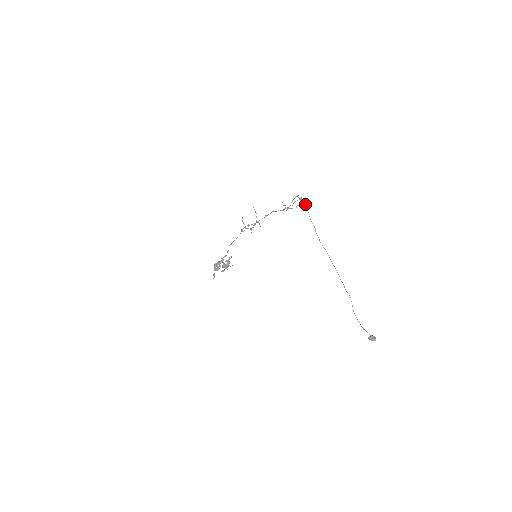
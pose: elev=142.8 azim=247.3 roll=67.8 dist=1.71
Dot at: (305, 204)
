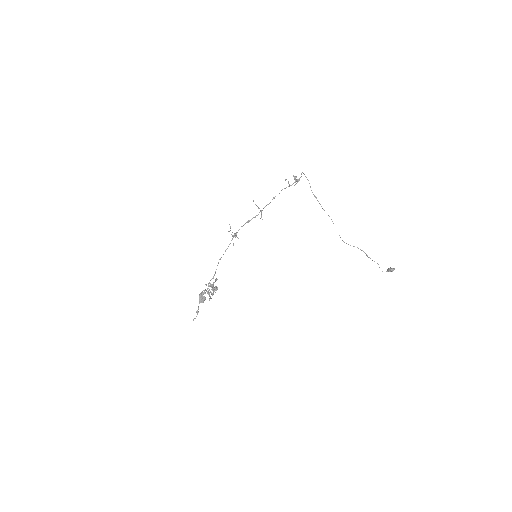
Dot at: occluded
